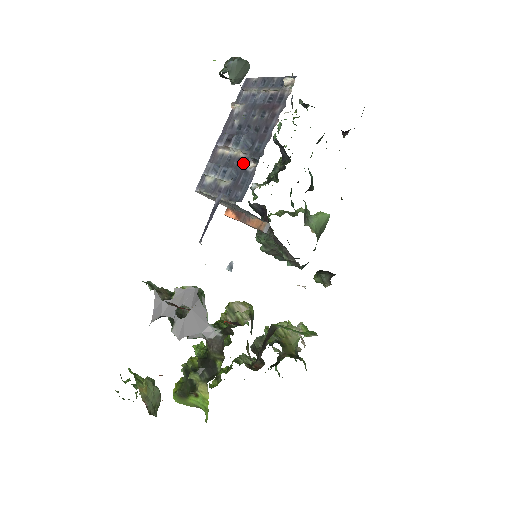
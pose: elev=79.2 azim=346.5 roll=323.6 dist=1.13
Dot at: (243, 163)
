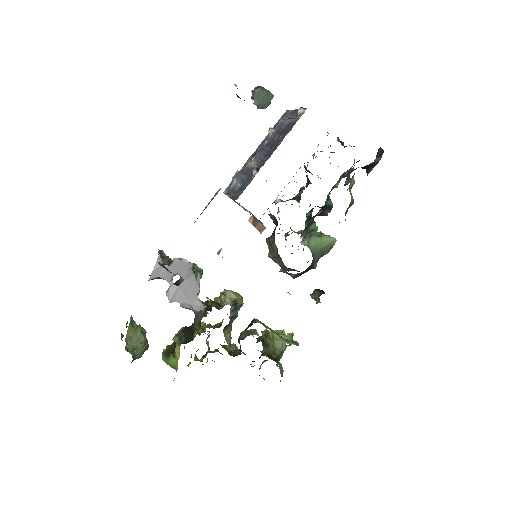
Dot at: occluded
